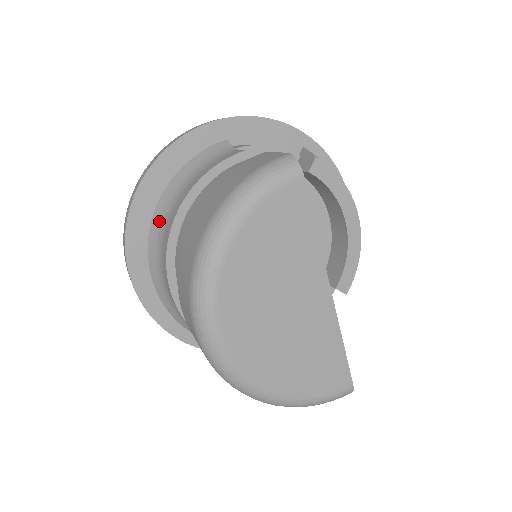
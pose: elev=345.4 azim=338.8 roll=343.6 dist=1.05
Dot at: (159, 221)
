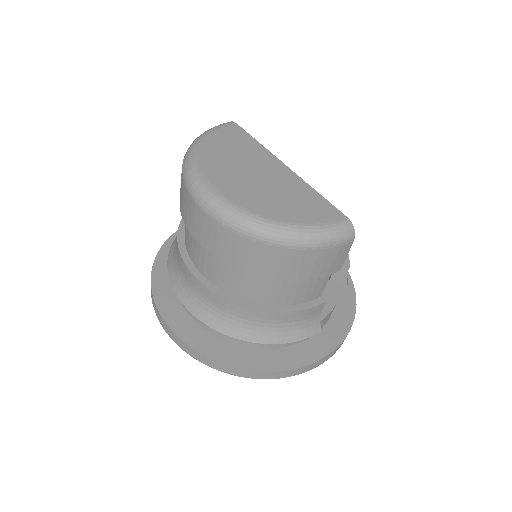
Dot at: (172, 252)
